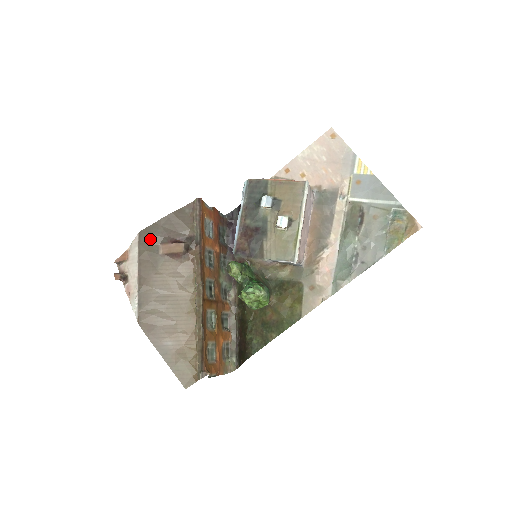
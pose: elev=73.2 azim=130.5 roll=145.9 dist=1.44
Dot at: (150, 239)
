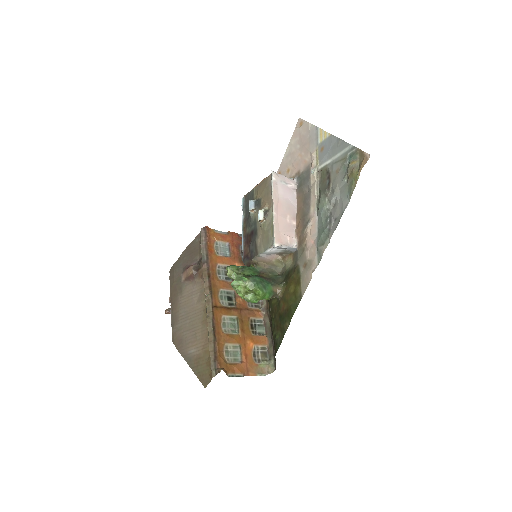
Dot at: (176, 273)
